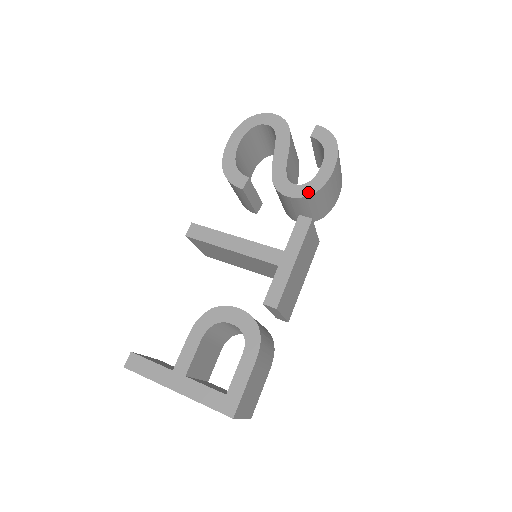
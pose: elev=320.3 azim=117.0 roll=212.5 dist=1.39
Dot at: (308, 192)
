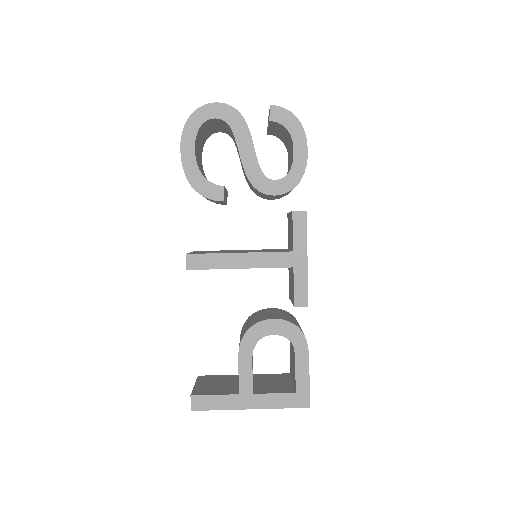
Dot at: (292, 185)
